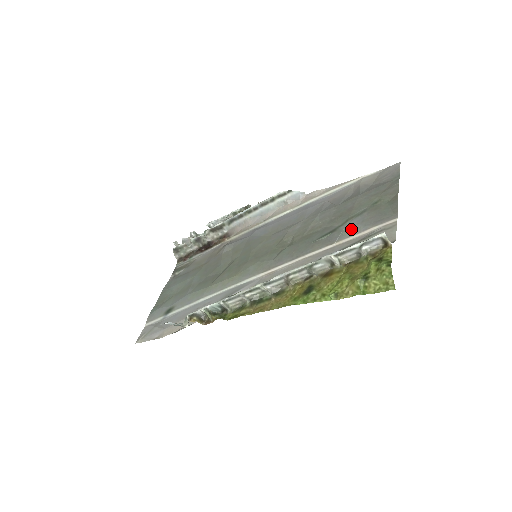
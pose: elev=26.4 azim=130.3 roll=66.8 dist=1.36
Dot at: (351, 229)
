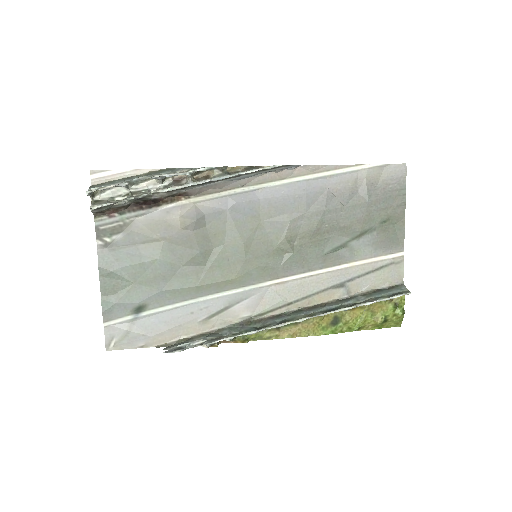
Dot at: (363, 250)
